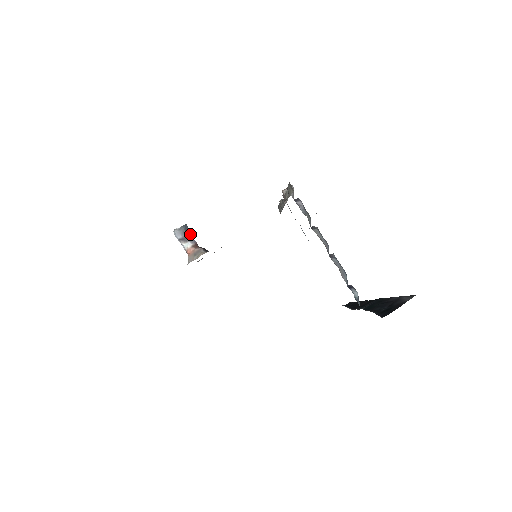
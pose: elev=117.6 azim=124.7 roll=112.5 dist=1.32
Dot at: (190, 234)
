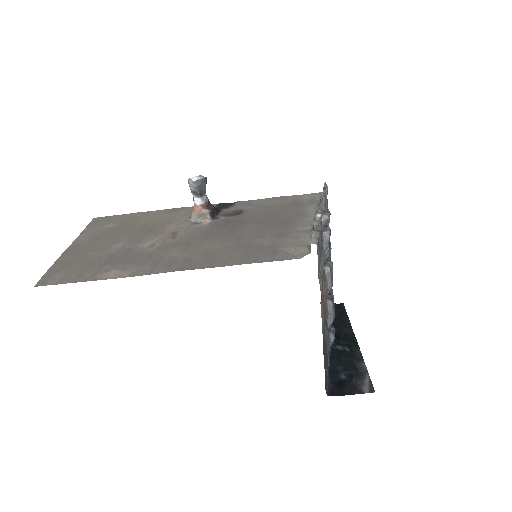
Dot at: (205, 190)
